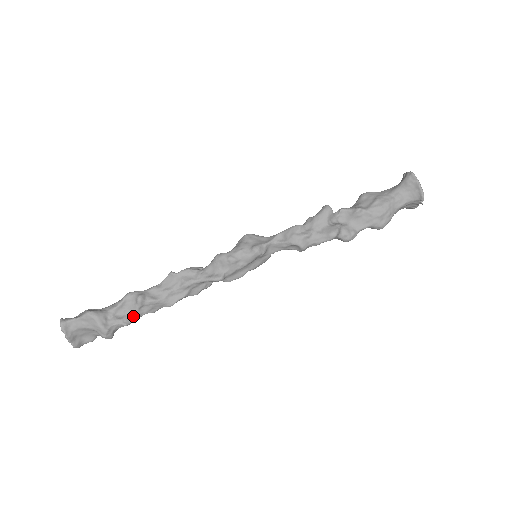
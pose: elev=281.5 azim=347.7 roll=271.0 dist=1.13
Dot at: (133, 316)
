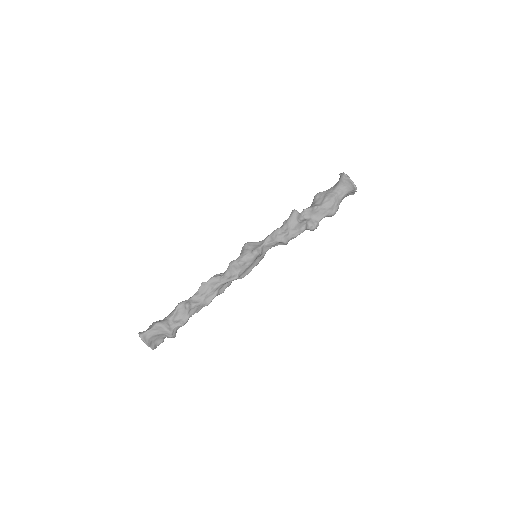
Dot at: (186, 318)
